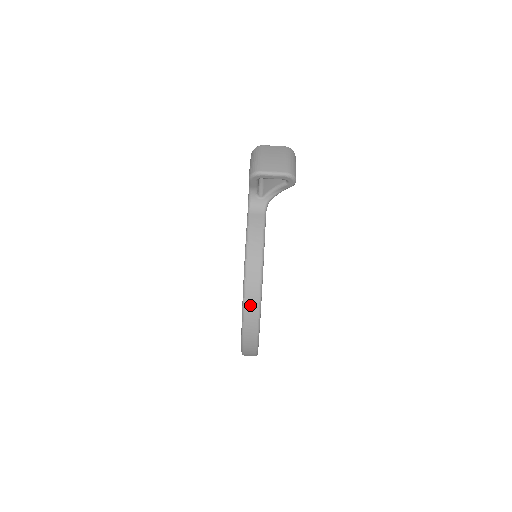
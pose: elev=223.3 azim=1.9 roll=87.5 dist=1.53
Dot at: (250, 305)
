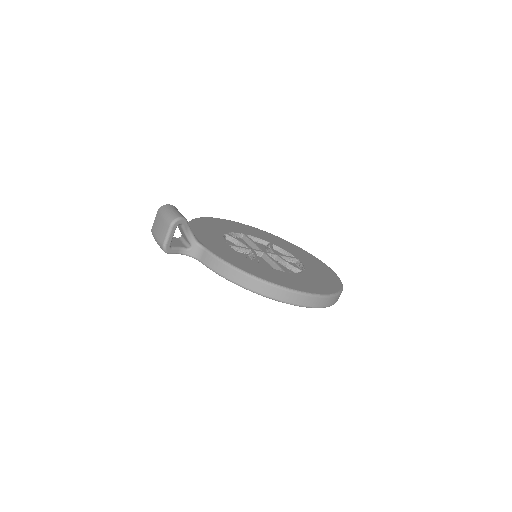
Dot at: (272, 293)
